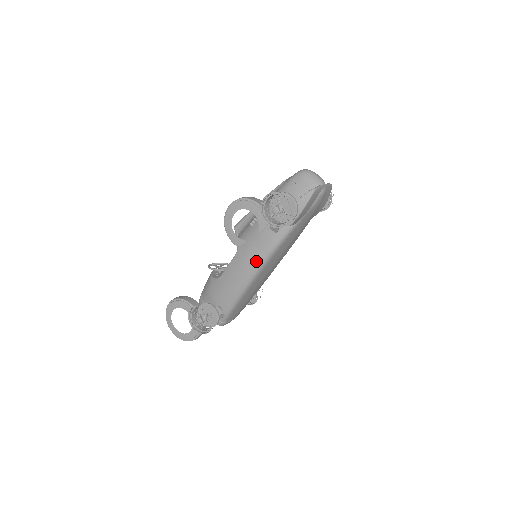
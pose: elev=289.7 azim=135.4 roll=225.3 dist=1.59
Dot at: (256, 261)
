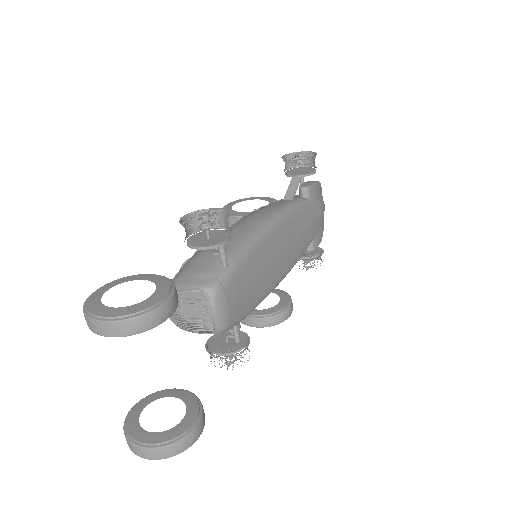
Dot at: (274, 211)
